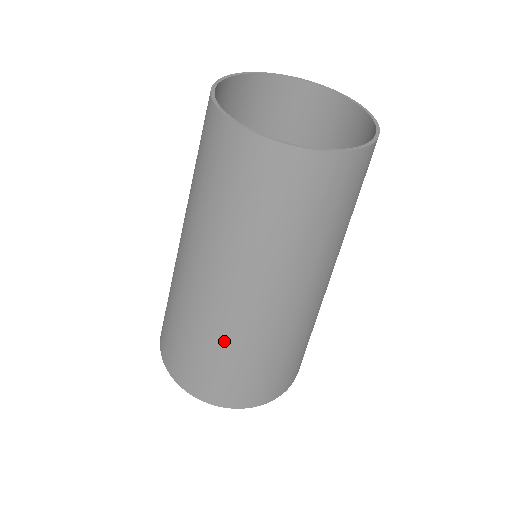
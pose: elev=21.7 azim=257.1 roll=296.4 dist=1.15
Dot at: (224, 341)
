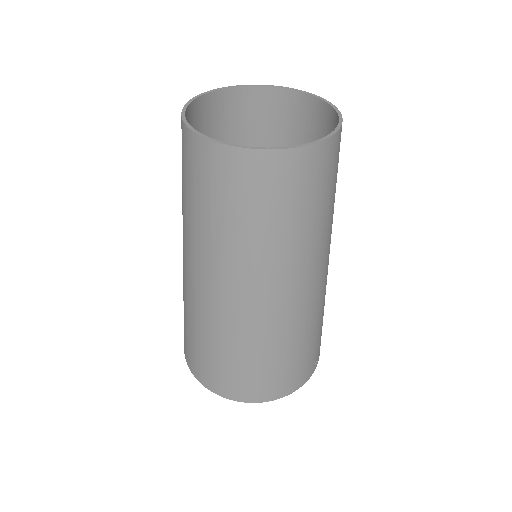
Dot at: (225, 336)
